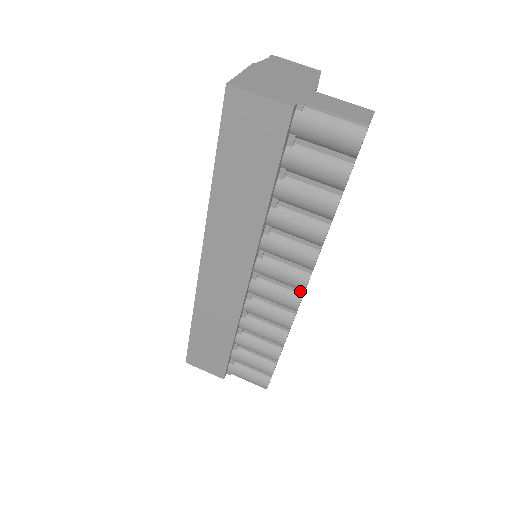
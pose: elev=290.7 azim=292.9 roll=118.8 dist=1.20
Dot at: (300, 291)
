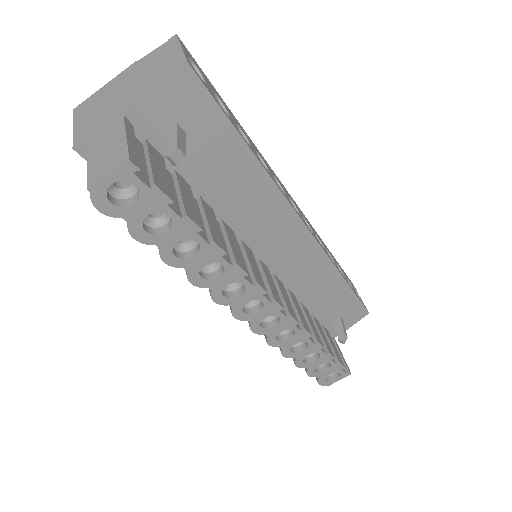
Dot at: (248, 317)
